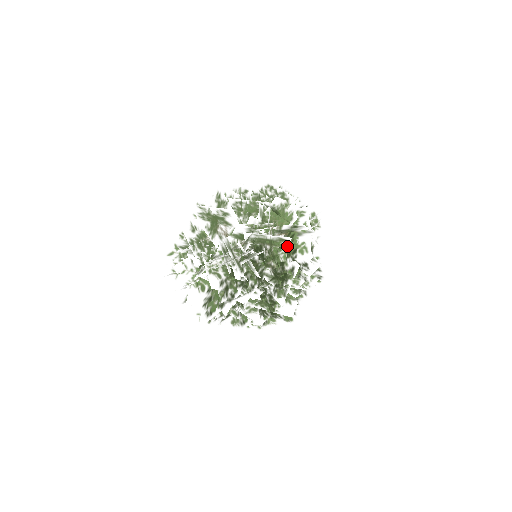
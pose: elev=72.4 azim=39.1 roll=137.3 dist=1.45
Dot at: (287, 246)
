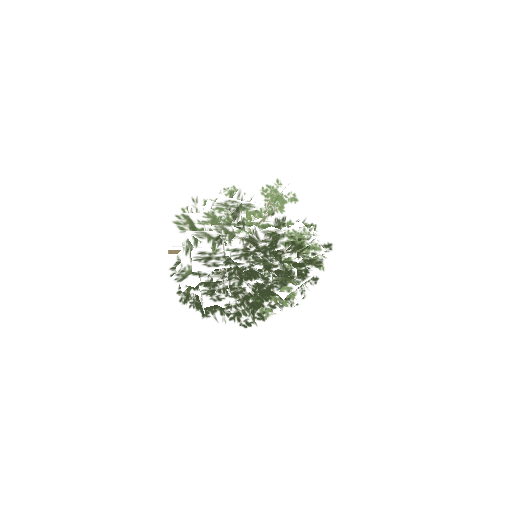
Dot at: occluded
